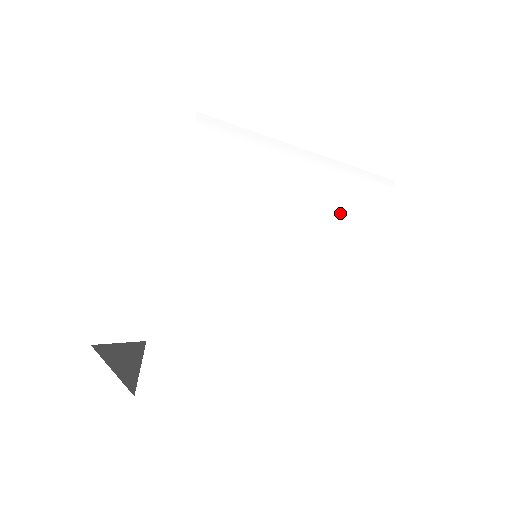
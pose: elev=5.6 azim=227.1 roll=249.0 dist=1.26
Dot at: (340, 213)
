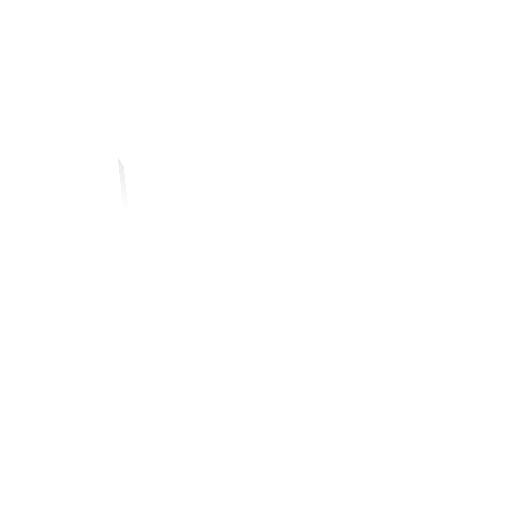
Dot at: (313, 194)
